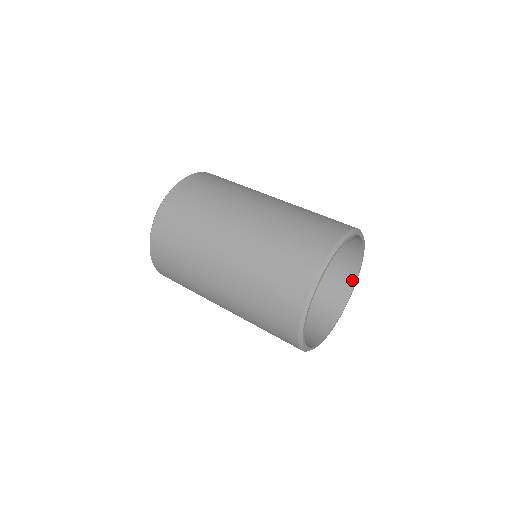
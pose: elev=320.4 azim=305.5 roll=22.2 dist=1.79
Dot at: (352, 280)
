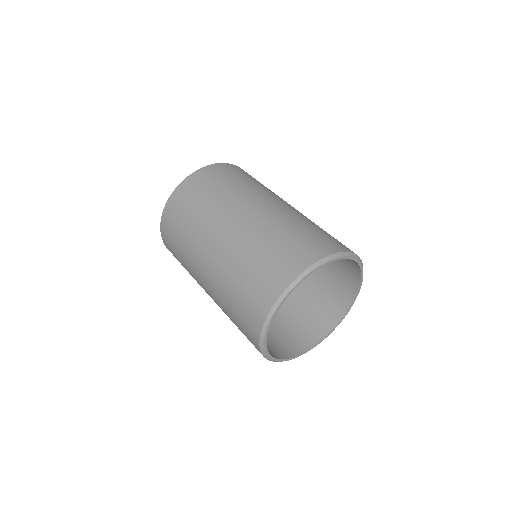
Dot at: (357, 279)
